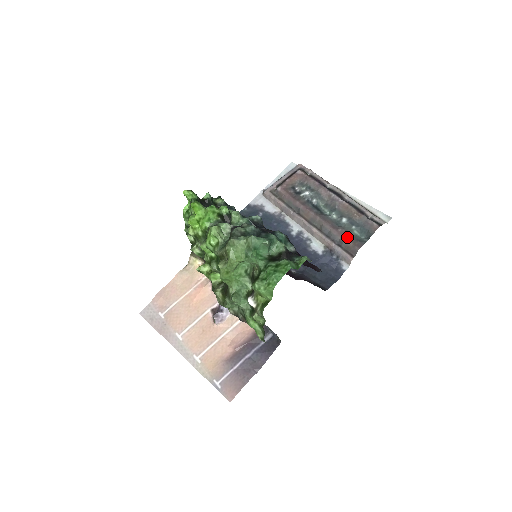
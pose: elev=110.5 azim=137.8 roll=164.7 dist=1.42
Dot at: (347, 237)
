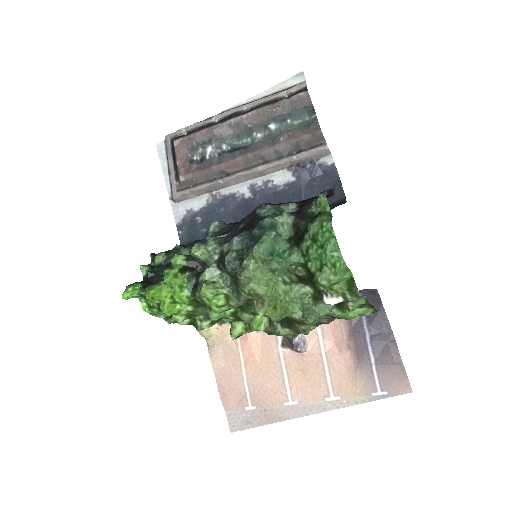
Dot at: (296, 136)
